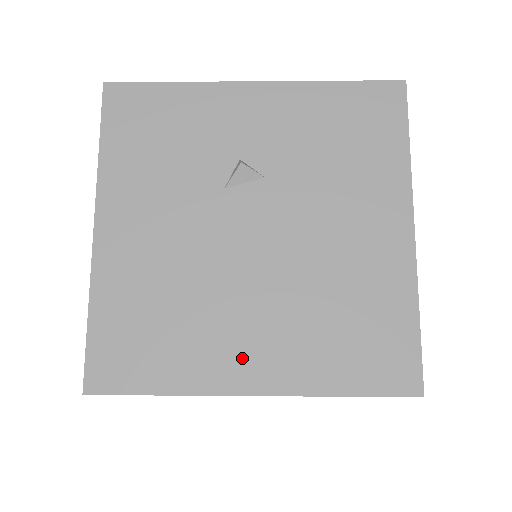
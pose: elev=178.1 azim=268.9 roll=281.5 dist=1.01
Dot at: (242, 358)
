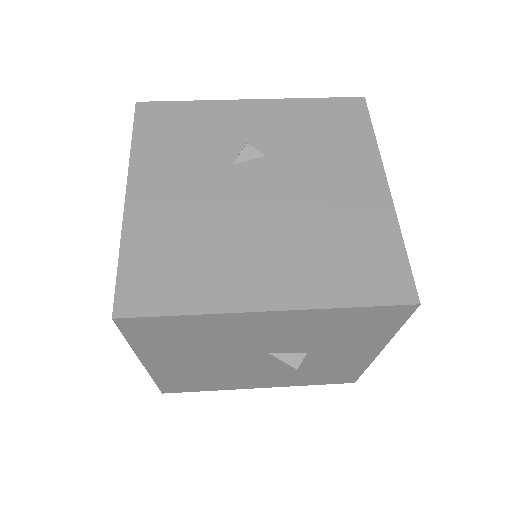
Dot at: (257, 282)
